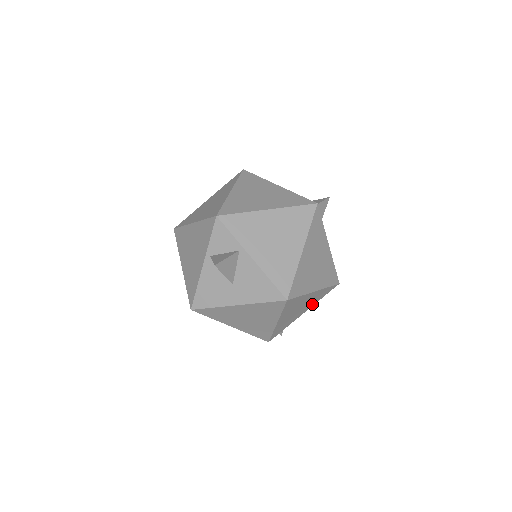
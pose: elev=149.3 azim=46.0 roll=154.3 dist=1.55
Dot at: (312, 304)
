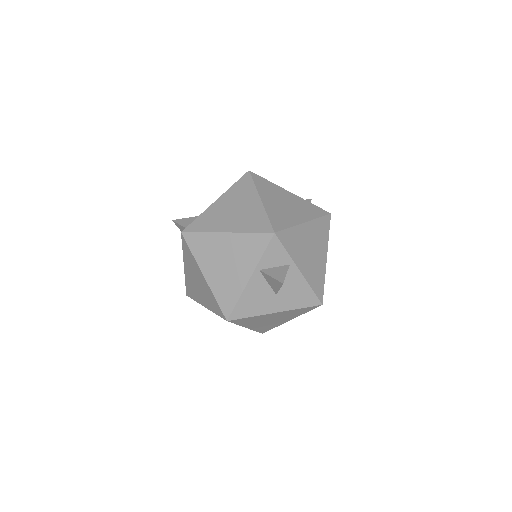
Dot at: occluded
